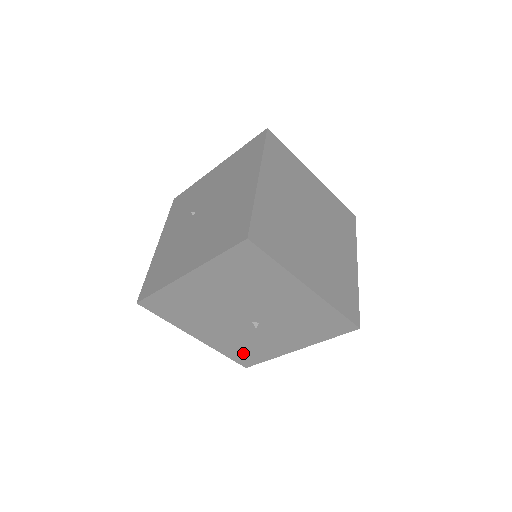
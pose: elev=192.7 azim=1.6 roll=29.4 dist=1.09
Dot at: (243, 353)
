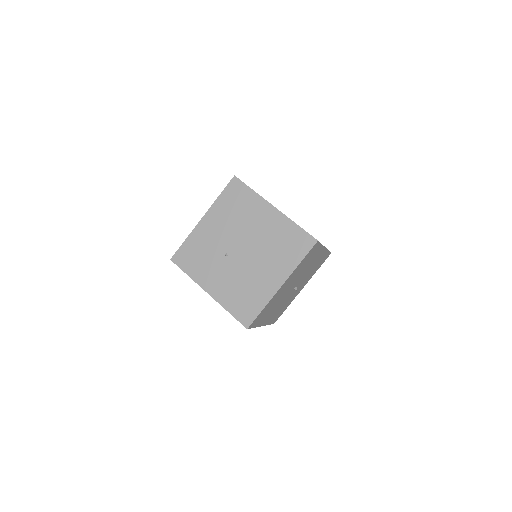
Dot at: (278, 314)
